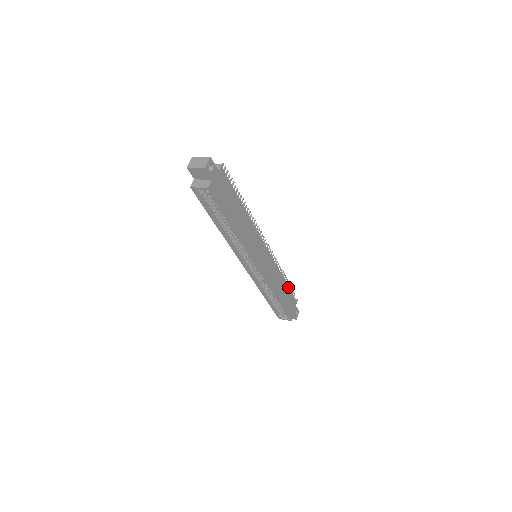
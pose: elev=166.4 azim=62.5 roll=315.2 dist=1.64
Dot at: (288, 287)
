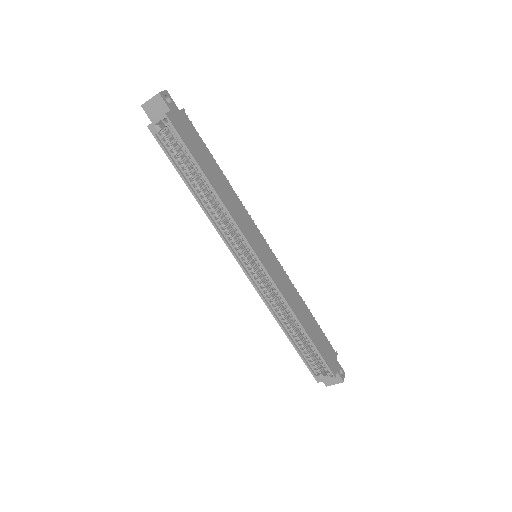
Dot at: (316, 323)
